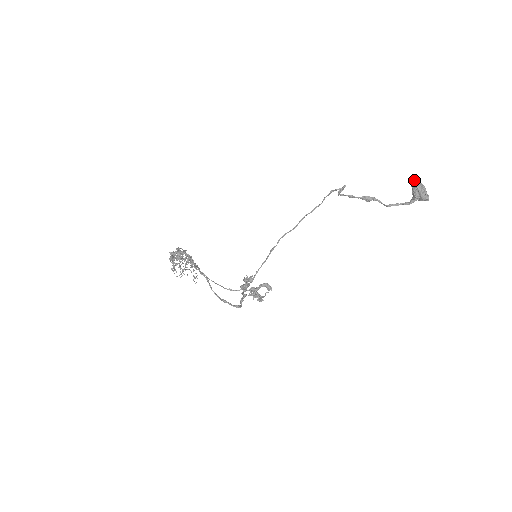
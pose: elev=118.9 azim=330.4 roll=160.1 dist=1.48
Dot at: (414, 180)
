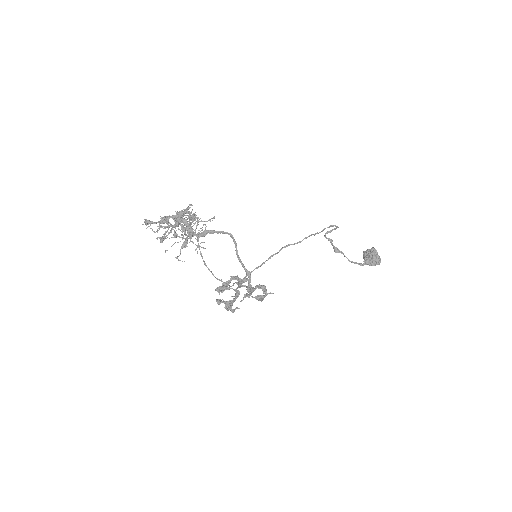
Dot at: (364, 251)
